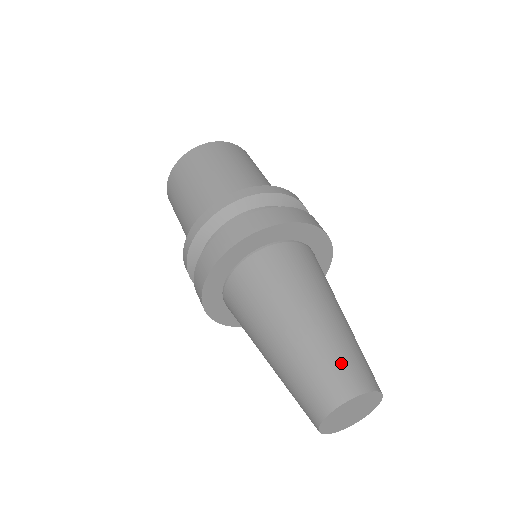
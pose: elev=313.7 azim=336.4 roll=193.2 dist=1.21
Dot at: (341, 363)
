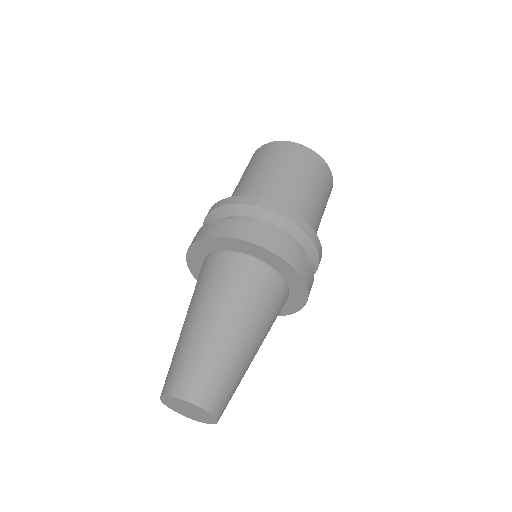
Dot at: (183, 367)
